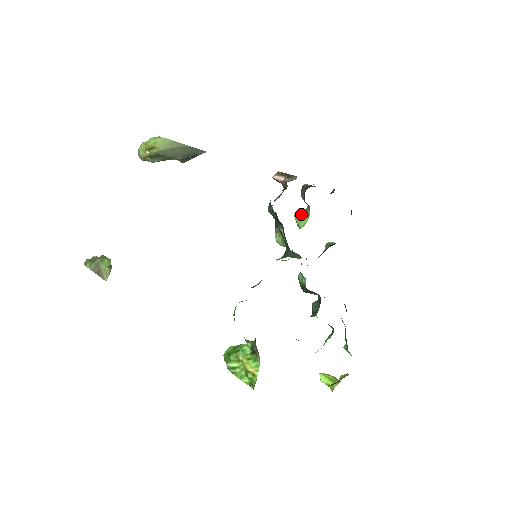
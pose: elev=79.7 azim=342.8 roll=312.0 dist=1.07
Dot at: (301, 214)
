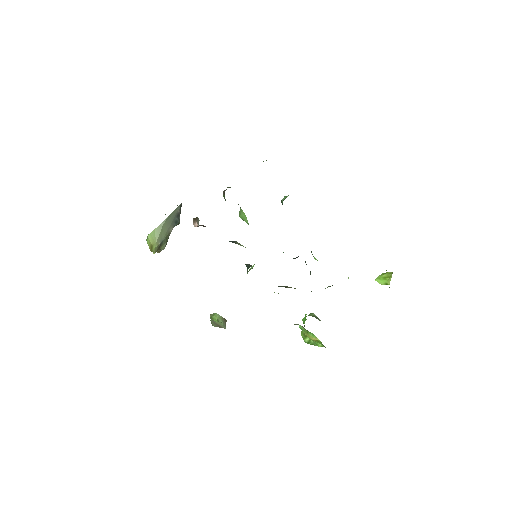
Dot at: (240, 214)
